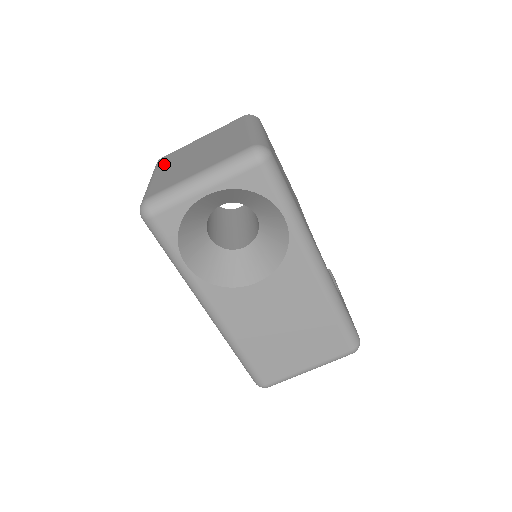
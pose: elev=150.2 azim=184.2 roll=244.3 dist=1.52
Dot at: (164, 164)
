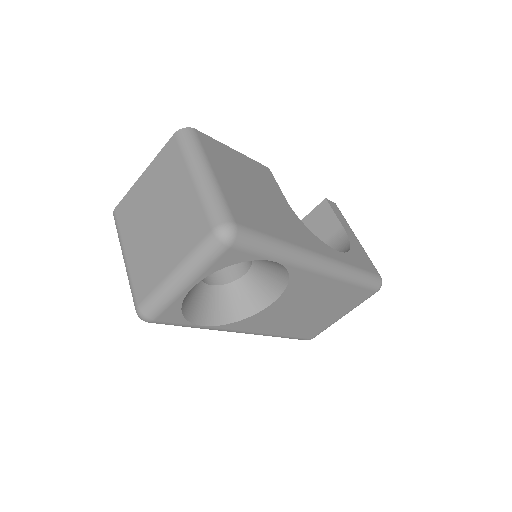
Dot at: (124, 228)
